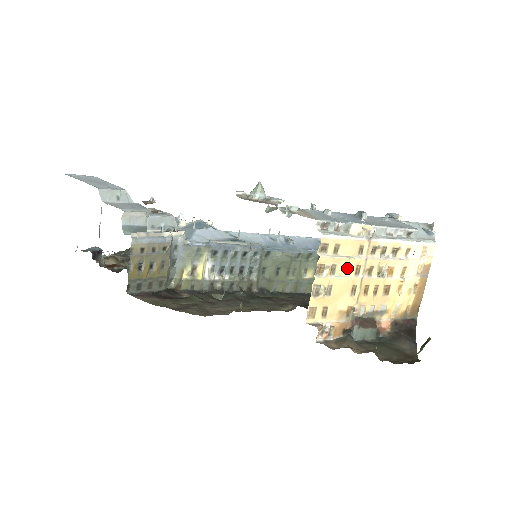
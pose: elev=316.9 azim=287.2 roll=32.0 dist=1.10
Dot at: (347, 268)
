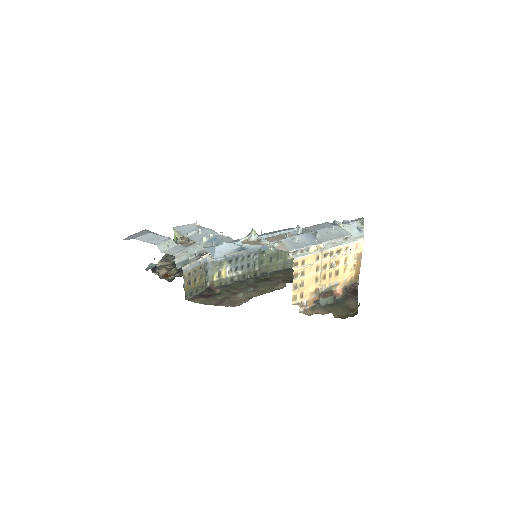
Dot at: (311, 270)
